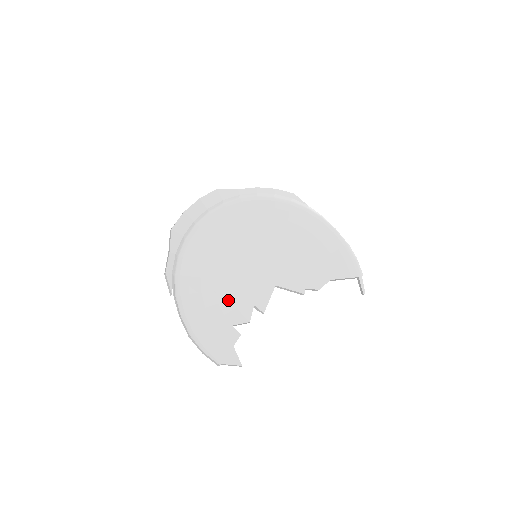
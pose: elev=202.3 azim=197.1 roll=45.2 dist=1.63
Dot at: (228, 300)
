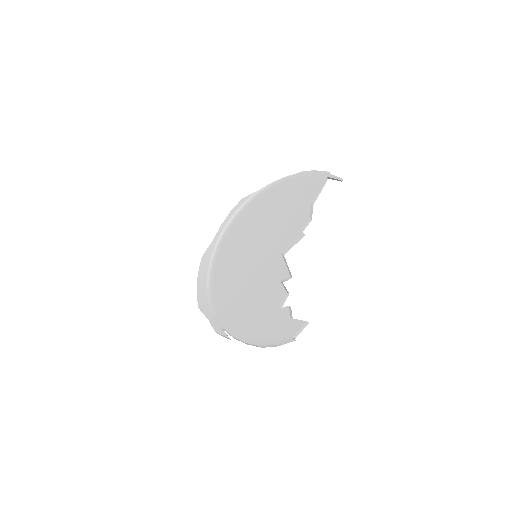
Dot at: (263, 299)
